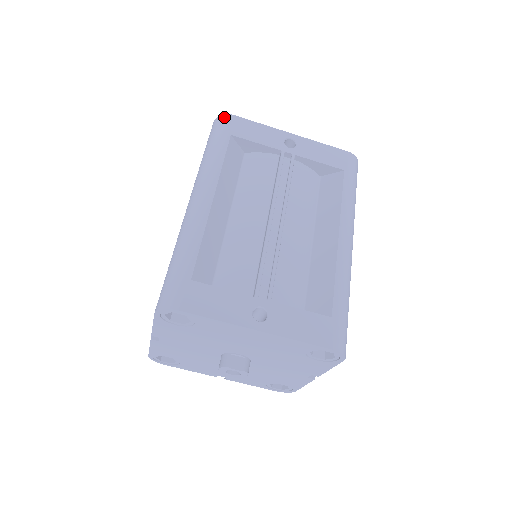
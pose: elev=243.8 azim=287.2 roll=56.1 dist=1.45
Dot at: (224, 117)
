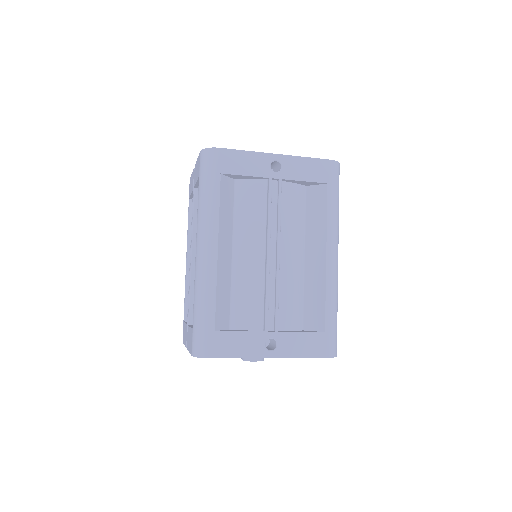
Dot at: (211, 152)
